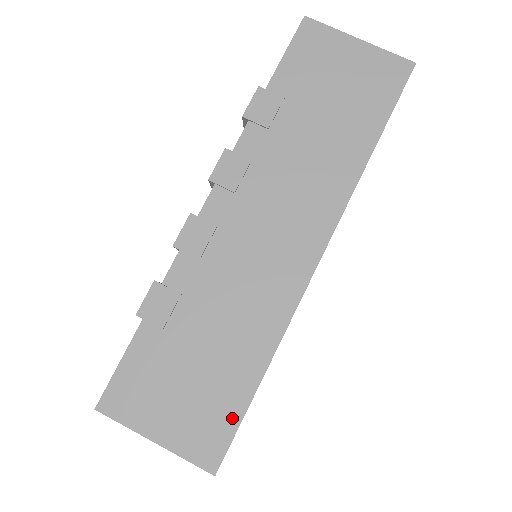
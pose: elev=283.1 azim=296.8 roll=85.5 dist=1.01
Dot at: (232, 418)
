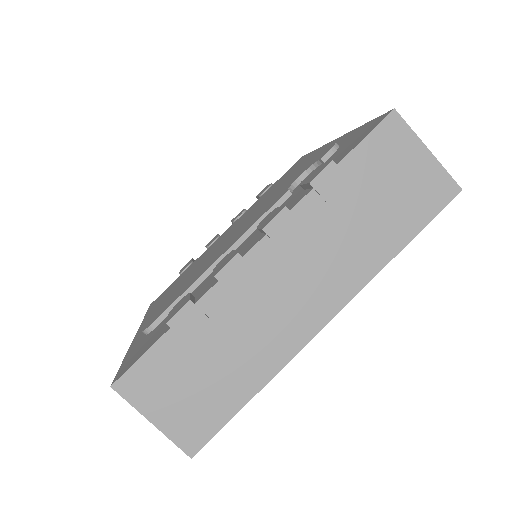
Dot at: (218, 422)
